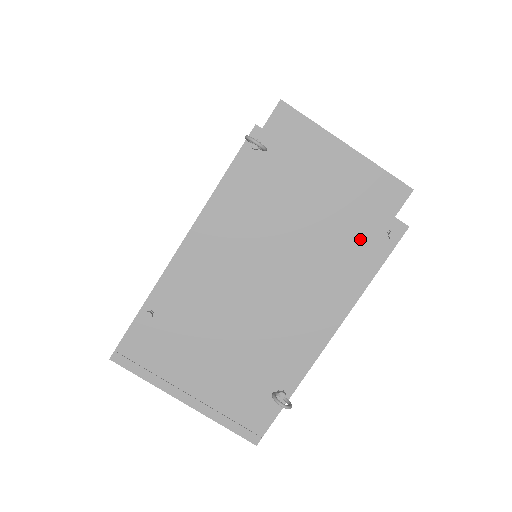
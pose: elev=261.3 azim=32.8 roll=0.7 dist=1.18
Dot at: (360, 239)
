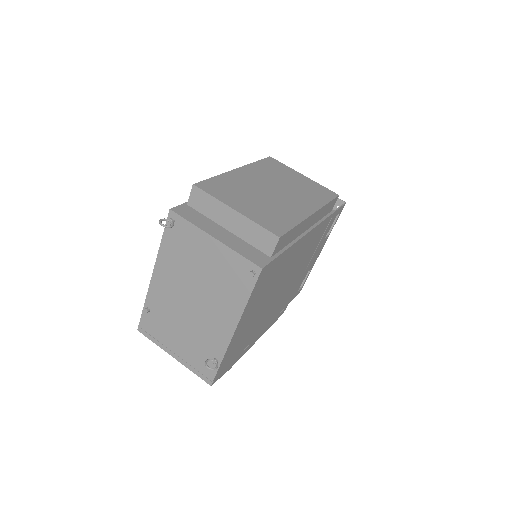
Dot at: (236, 275)
